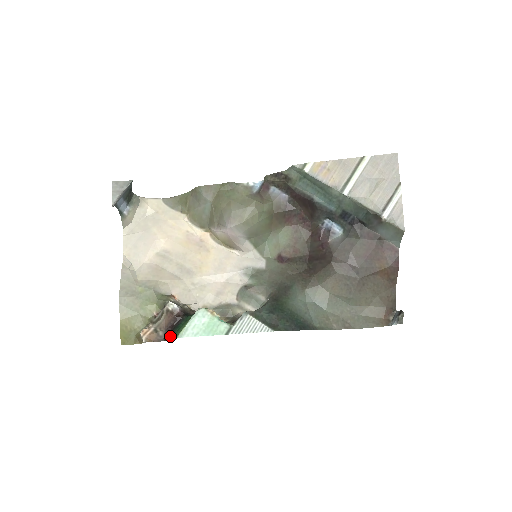
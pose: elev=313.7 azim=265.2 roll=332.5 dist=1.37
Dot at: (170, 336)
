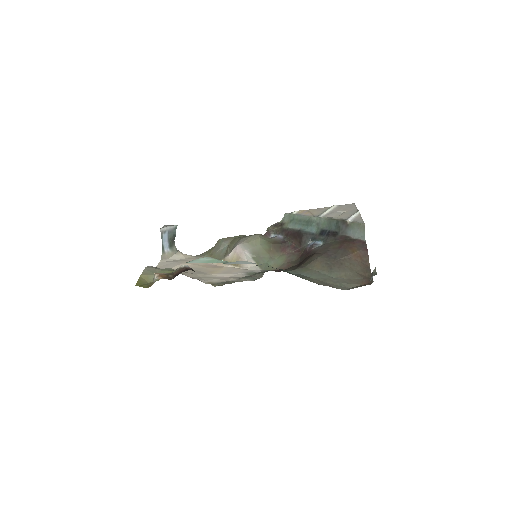
Dot at: occluded
